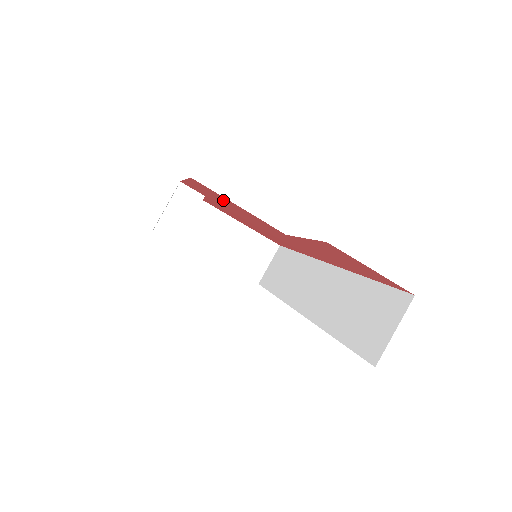
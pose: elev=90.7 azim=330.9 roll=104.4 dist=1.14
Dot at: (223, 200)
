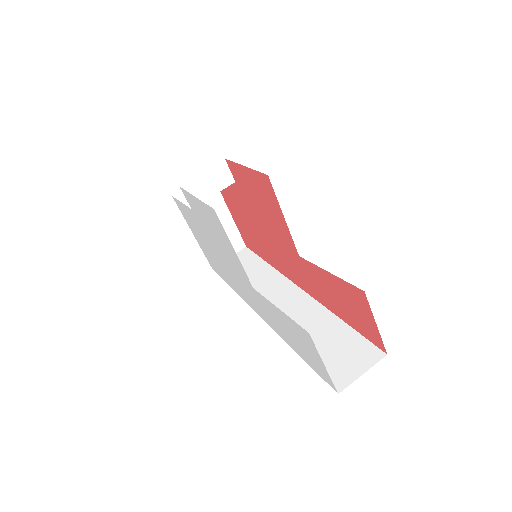
Dot at: (267, 202)
